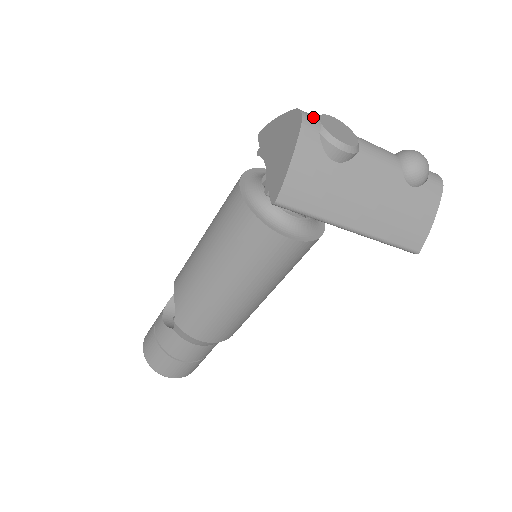
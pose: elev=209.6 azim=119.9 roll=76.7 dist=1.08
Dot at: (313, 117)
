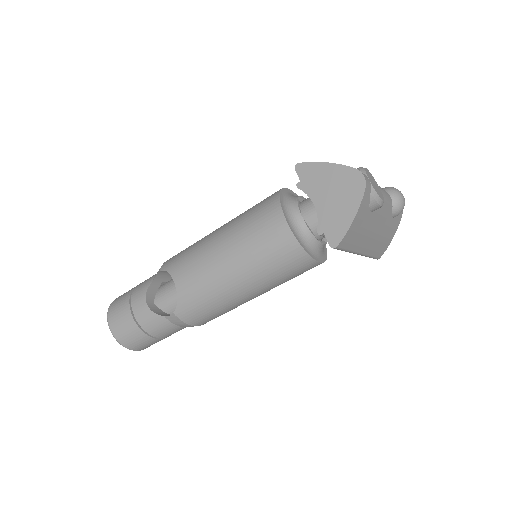
Dot at: (367, 178)
